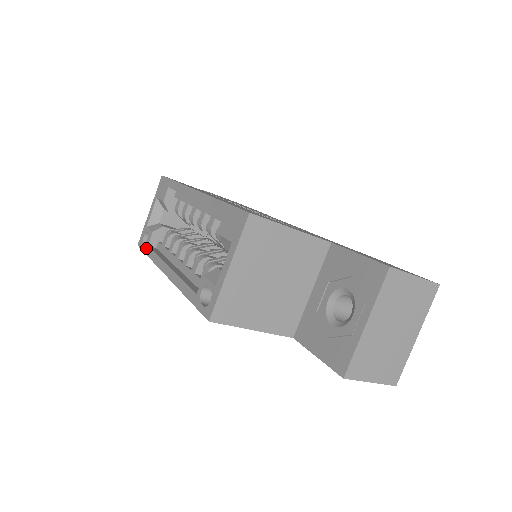
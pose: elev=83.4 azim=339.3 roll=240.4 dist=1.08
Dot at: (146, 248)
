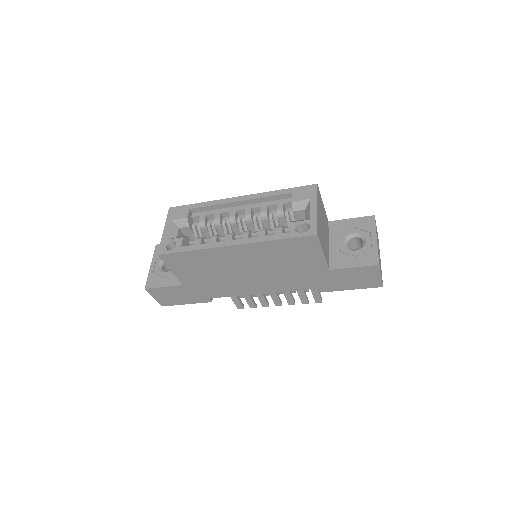
Dot at: (180, 248)
